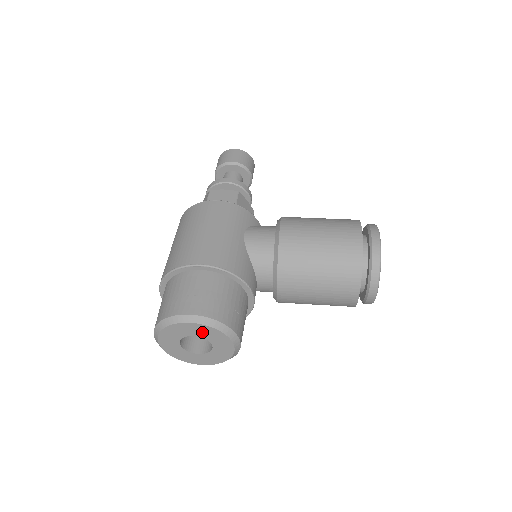
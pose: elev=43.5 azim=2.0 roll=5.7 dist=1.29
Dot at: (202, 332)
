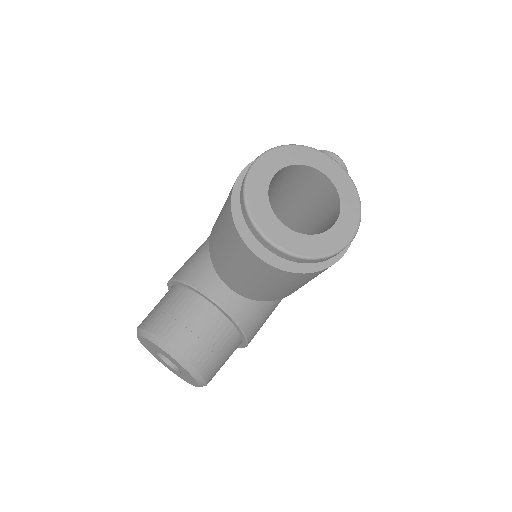
Dot at: (150, 344)
